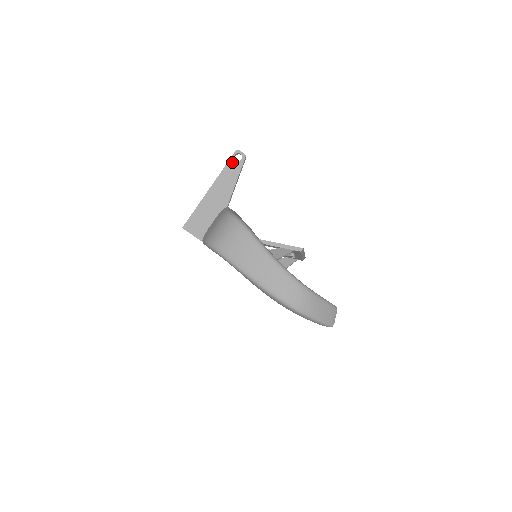
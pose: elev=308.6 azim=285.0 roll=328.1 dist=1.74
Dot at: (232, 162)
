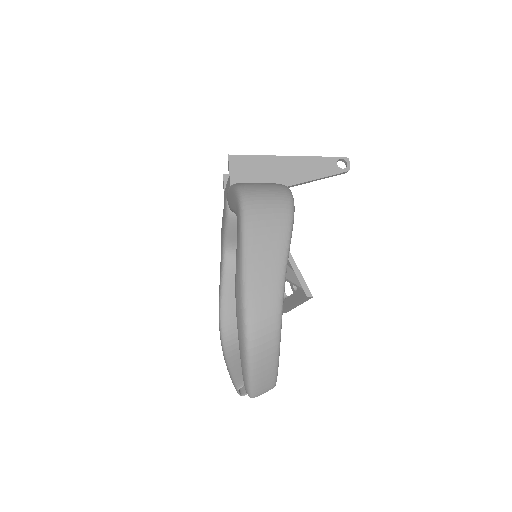
Dot at: (333, 161)
